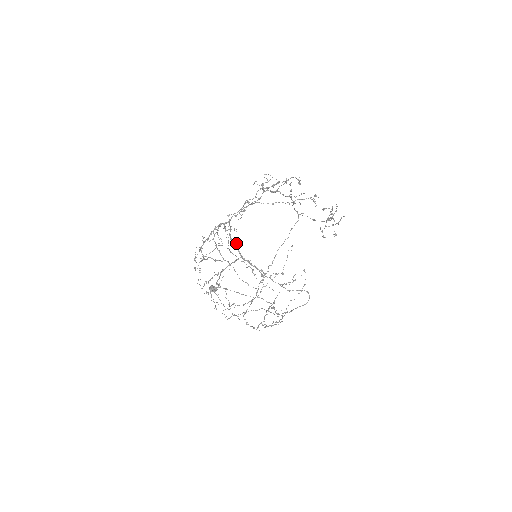
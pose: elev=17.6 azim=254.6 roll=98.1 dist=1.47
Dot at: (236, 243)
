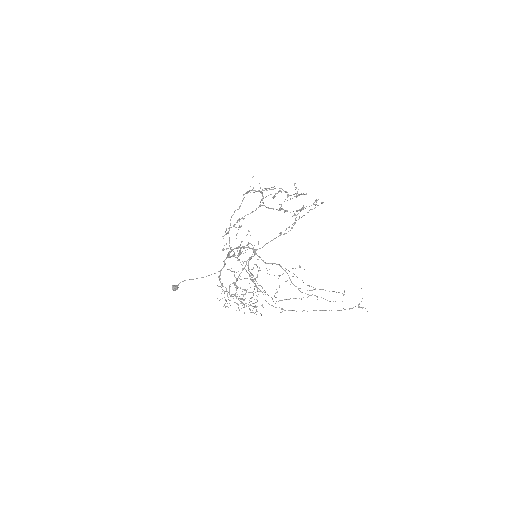
Dot at: occluded
